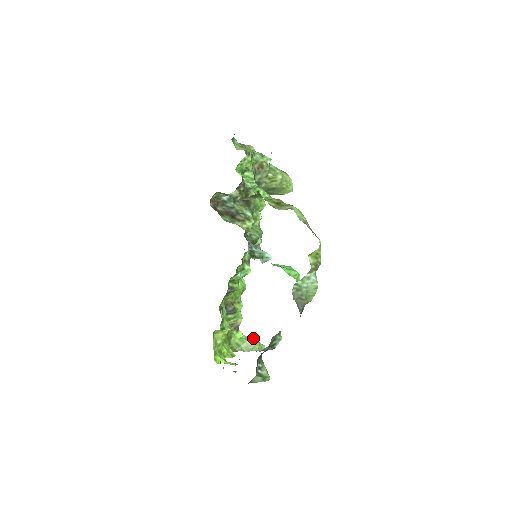
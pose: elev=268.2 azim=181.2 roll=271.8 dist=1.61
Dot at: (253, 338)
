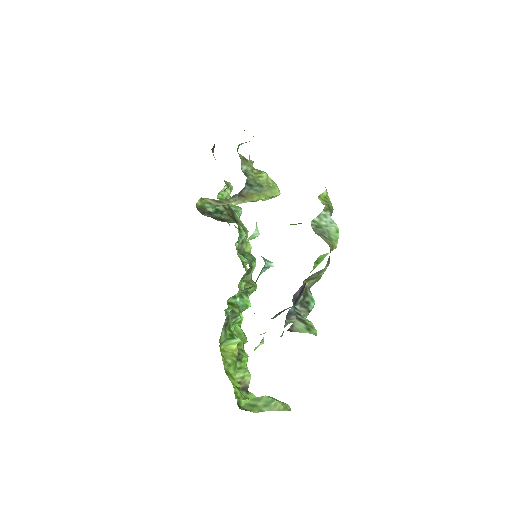
Dot at: (271, 397)
